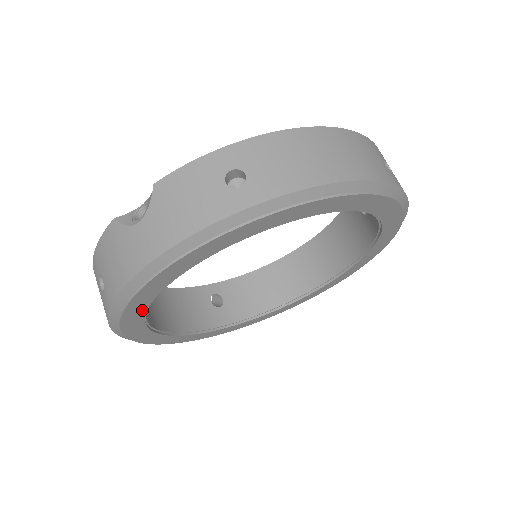
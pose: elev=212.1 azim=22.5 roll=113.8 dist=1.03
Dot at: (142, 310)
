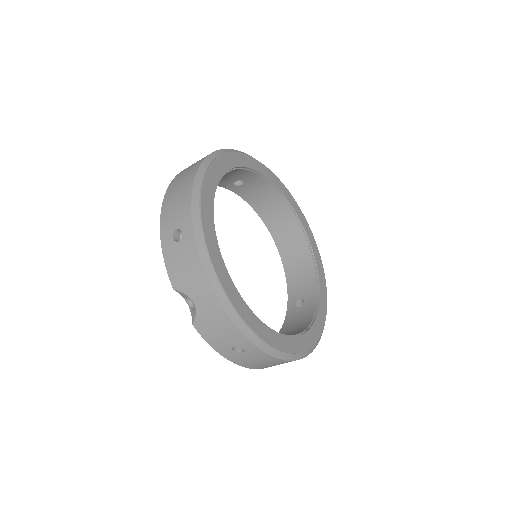
Dot at: (261, 325)
